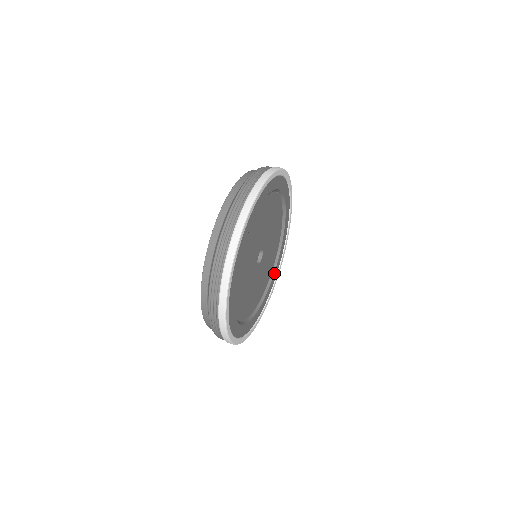
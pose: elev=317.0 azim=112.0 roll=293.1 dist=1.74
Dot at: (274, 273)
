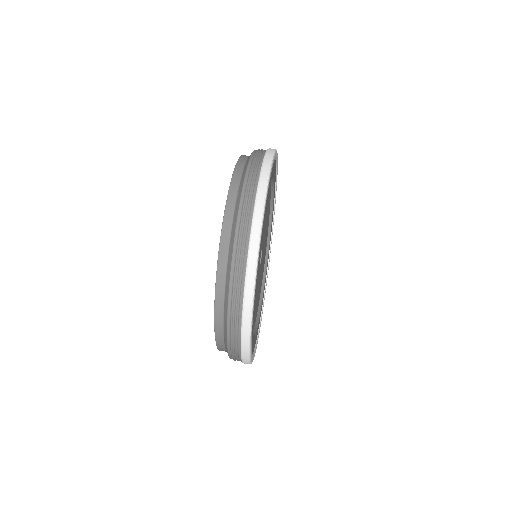
Dot at: (273, 203)
